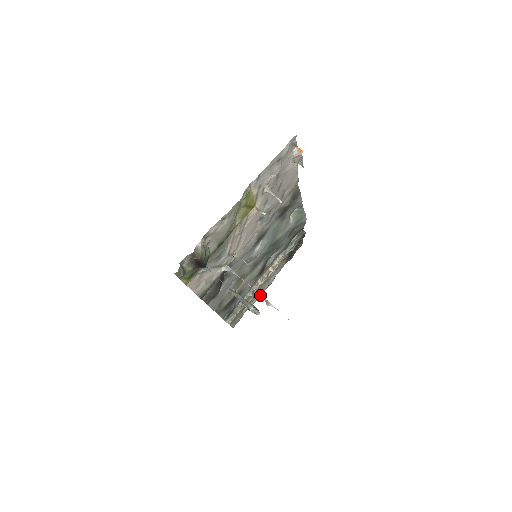
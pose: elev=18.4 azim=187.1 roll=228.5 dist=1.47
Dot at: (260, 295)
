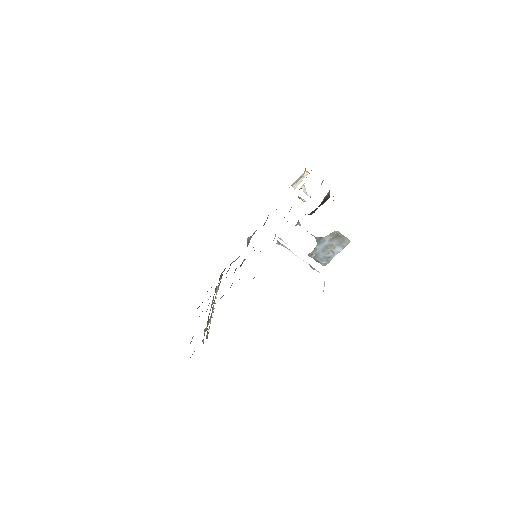
Dot at: occluded
